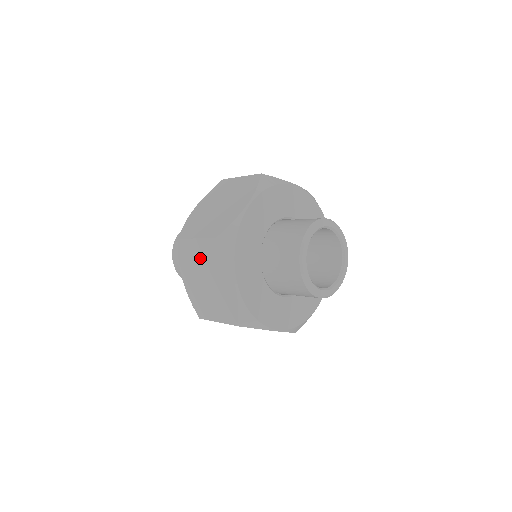
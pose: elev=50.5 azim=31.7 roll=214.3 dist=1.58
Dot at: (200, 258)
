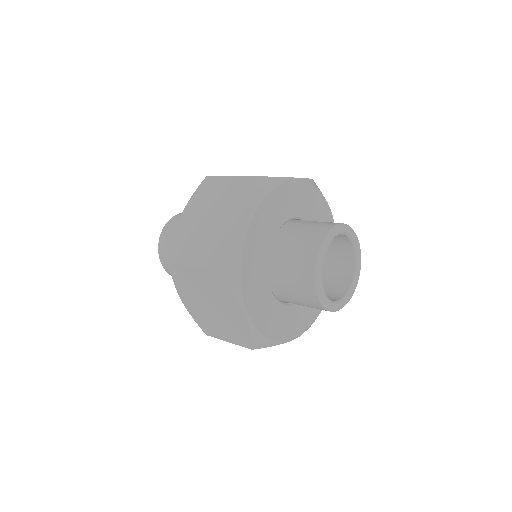
Dot at: (200, 286)
